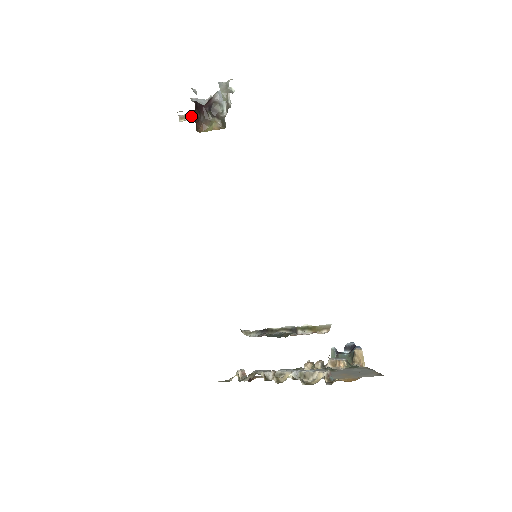
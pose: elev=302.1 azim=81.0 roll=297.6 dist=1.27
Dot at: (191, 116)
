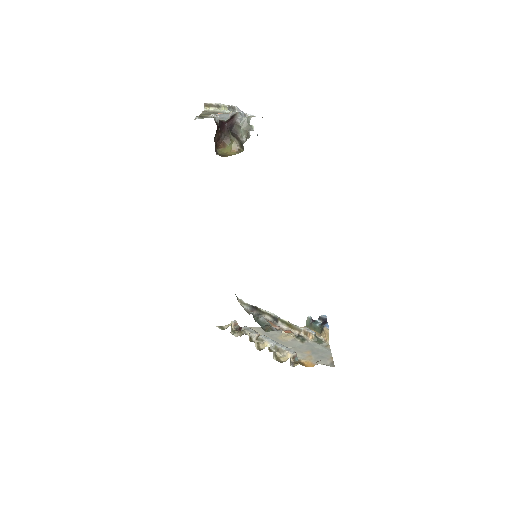
Dot at: (216, 107)
